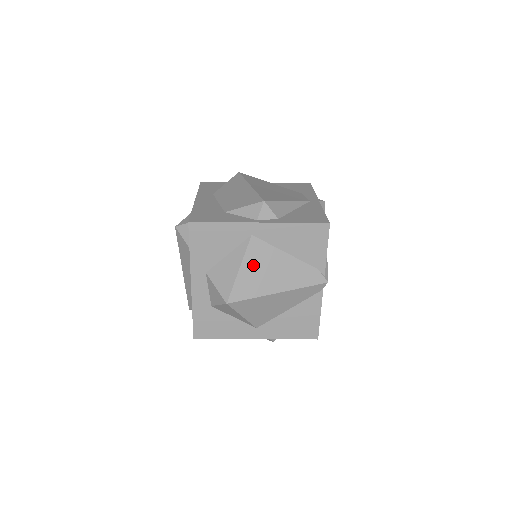
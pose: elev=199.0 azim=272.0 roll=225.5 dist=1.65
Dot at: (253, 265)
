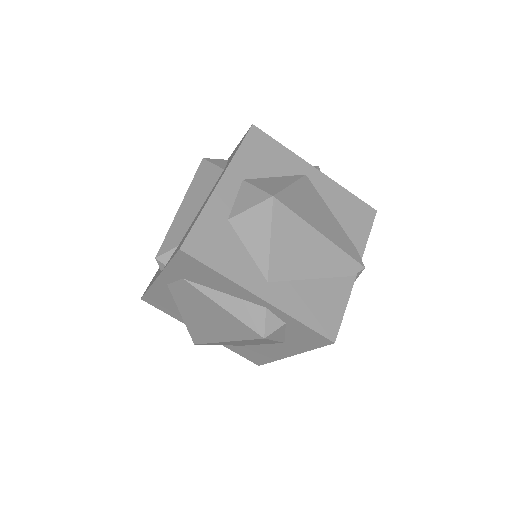
Dot at: (303, 193)
